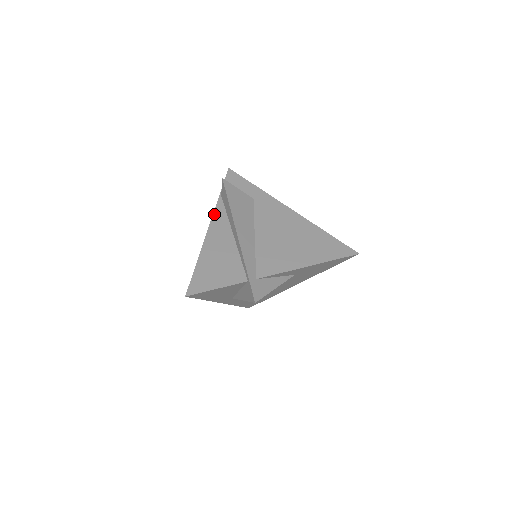
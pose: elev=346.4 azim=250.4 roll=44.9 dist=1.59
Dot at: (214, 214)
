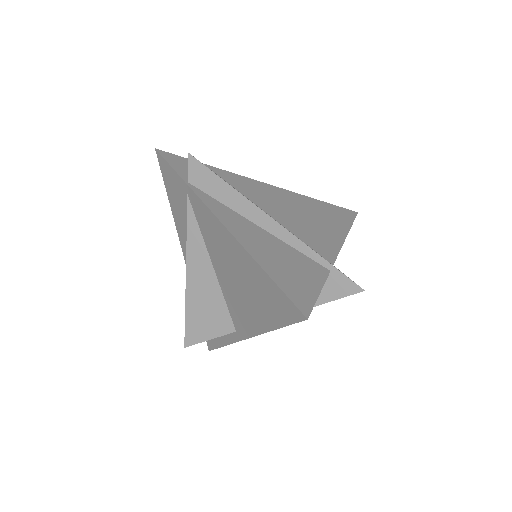
Dot at: (208, 206)
